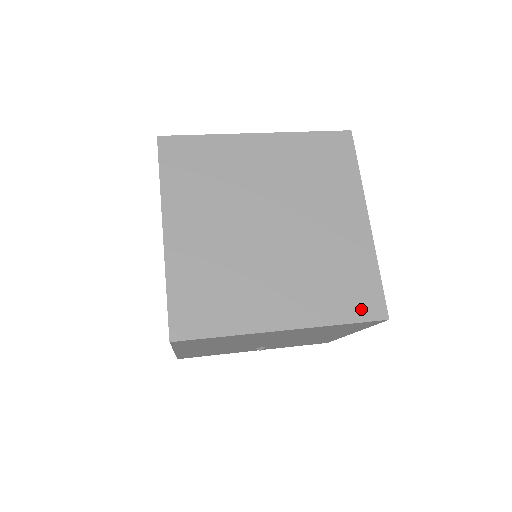
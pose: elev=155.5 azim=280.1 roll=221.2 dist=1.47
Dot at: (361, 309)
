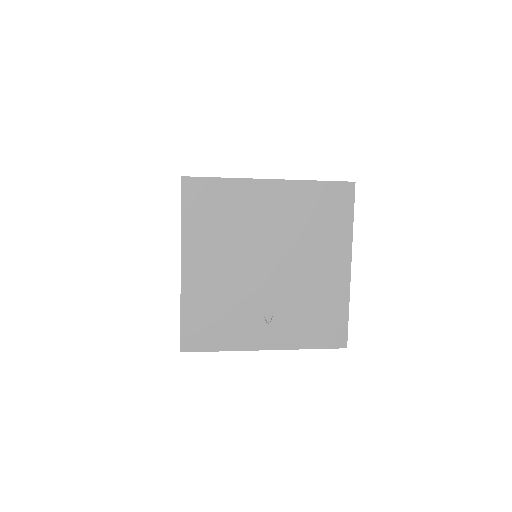
Dot at: occluded
